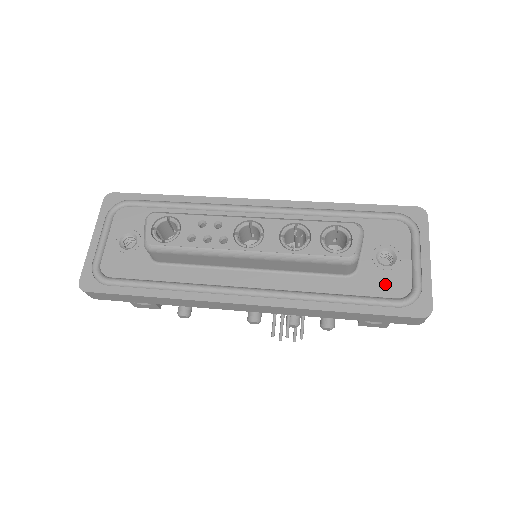
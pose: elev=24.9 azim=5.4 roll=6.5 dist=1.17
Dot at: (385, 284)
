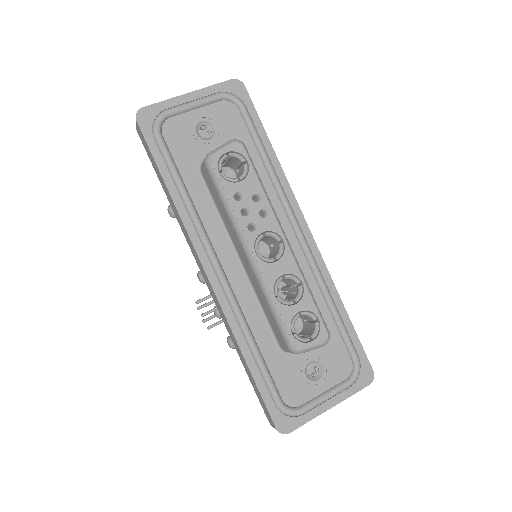
Dot at: (290, 383)
